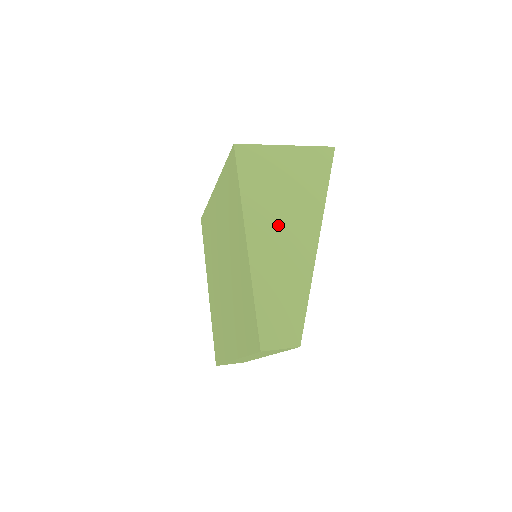
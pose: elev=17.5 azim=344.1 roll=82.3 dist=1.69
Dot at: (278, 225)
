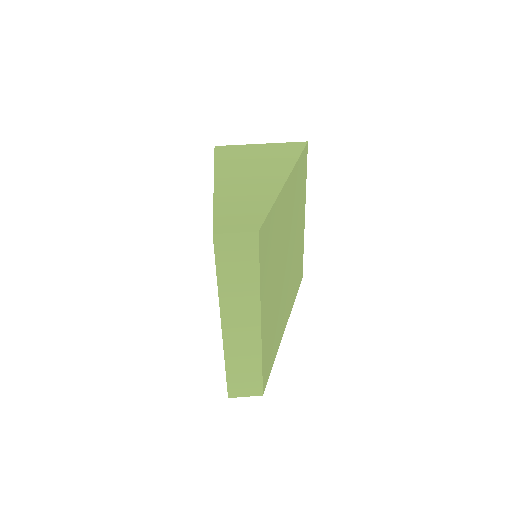
Dot at: (247, 174)
